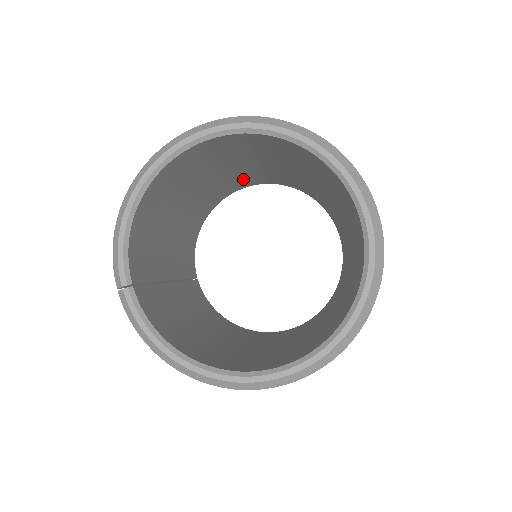
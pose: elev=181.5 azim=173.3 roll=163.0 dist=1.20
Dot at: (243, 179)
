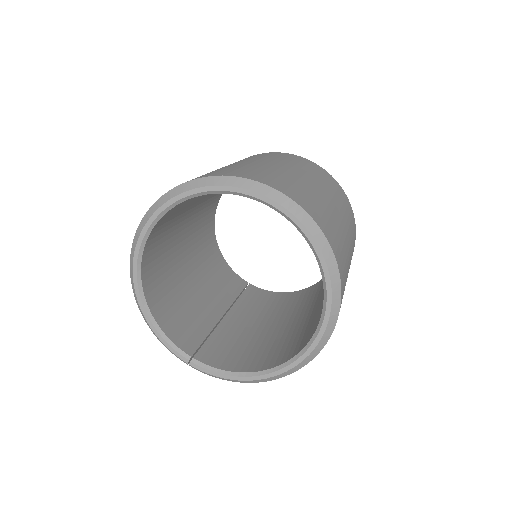
Dot at: (209, 204)
